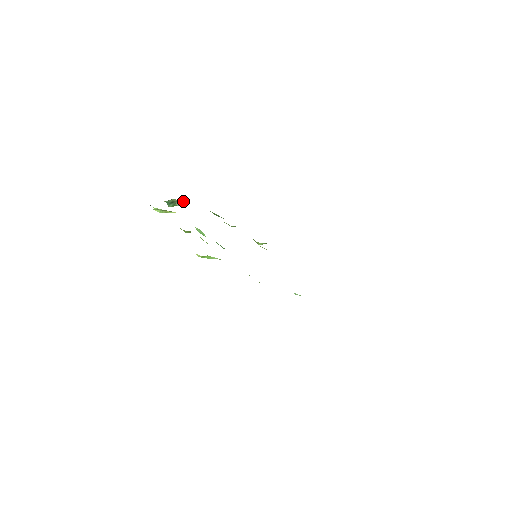
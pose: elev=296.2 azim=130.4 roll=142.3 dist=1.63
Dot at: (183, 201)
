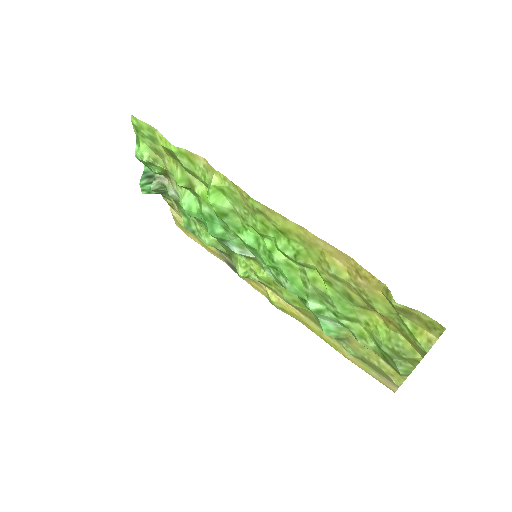
Dot at: (162, 185)
